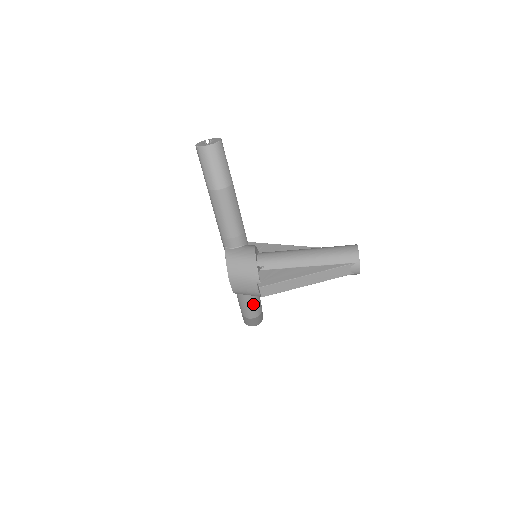
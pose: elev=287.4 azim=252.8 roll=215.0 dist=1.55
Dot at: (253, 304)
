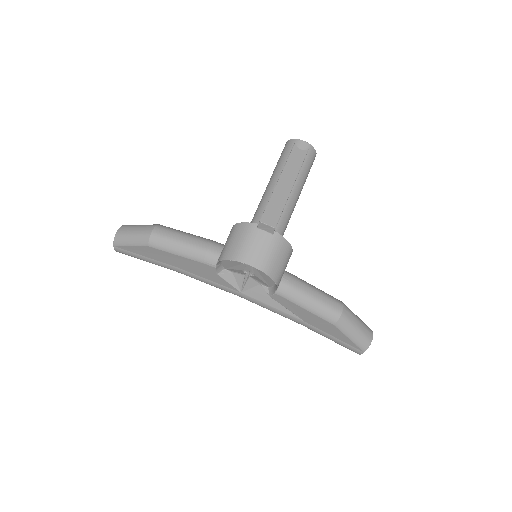
Dot at: (317, 293)
